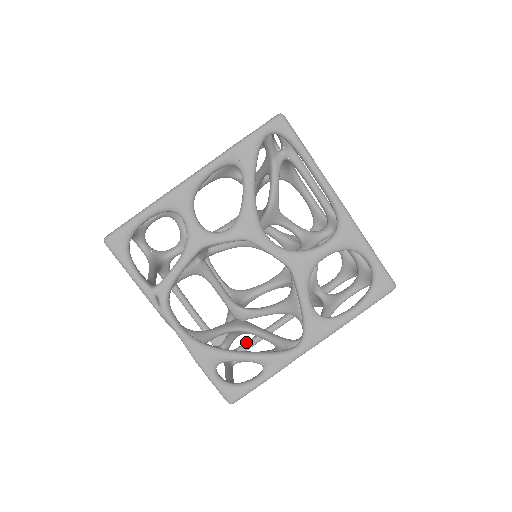
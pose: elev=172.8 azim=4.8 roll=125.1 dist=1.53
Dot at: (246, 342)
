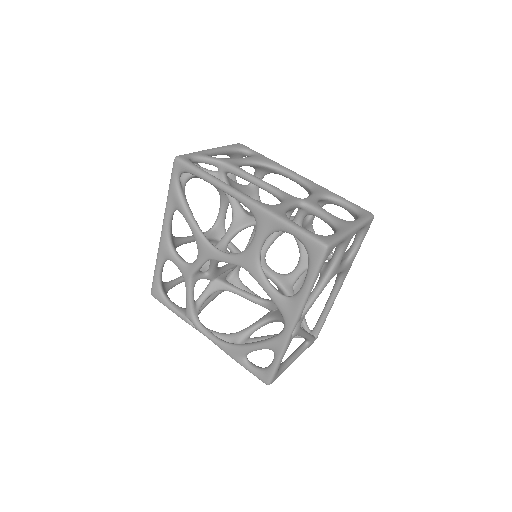
Dot at: (318, 319)
